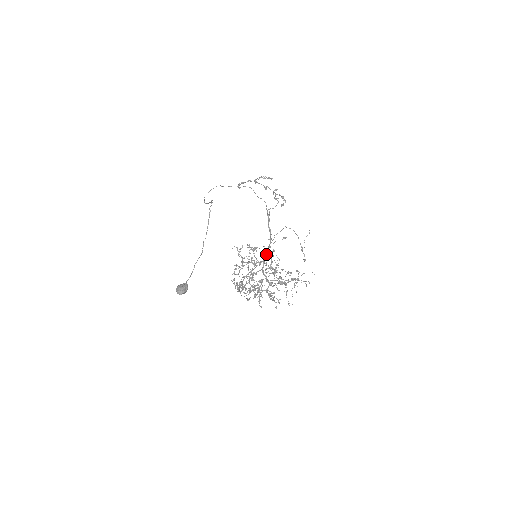
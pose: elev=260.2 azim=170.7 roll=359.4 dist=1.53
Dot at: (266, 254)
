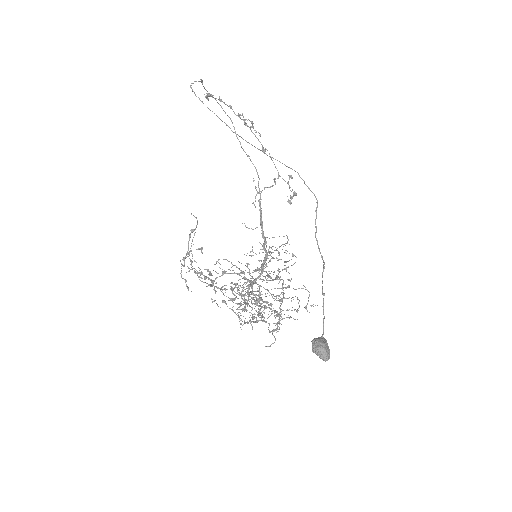
Dot at: occluded
